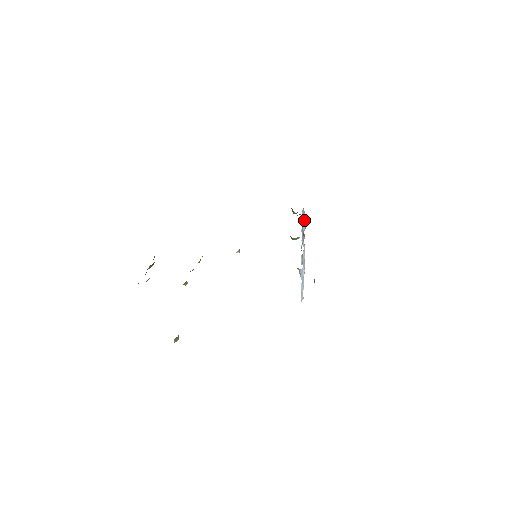
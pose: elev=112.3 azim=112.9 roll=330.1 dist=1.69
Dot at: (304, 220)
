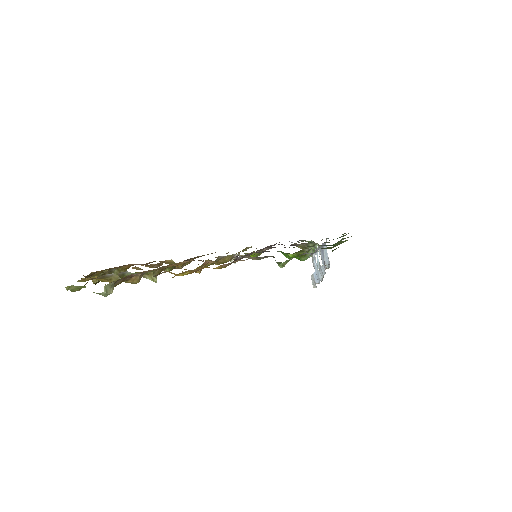
Dot at: occluded
